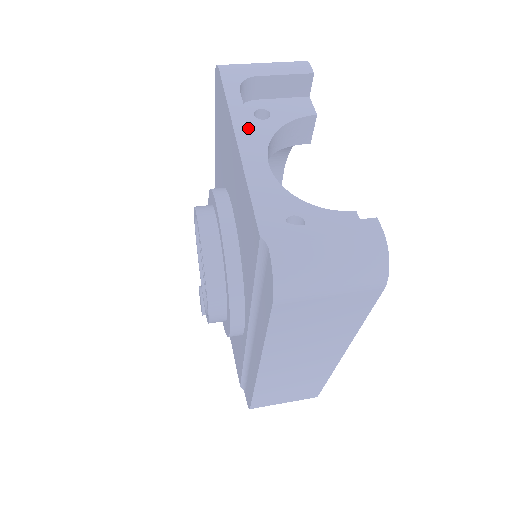
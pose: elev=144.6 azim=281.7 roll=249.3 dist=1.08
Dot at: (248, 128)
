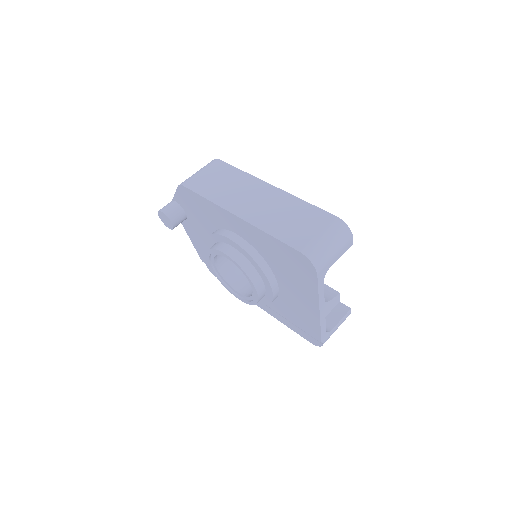
Dot at: (324, 303)
